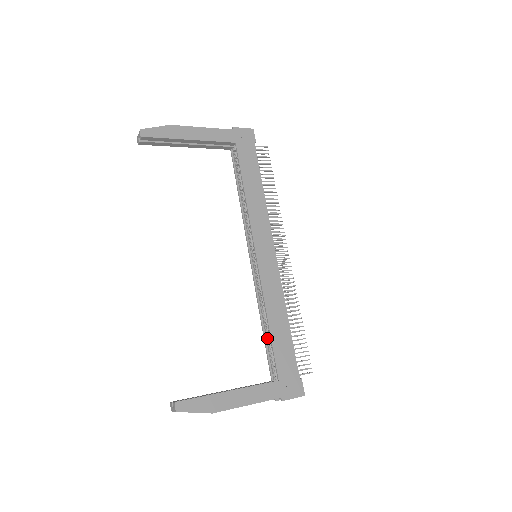
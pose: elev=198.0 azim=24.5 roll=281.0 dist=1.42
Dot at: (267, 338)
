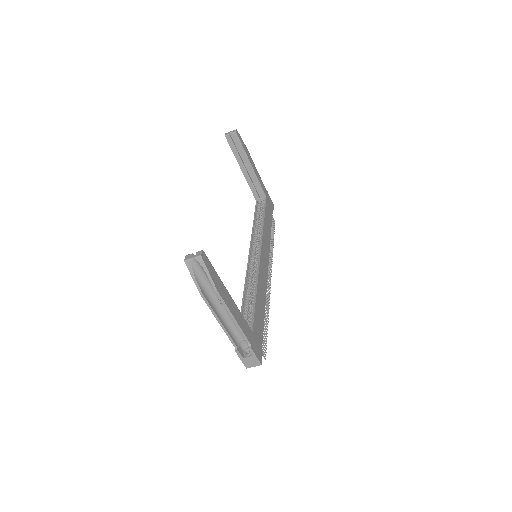
Dot at: (246, 305)
